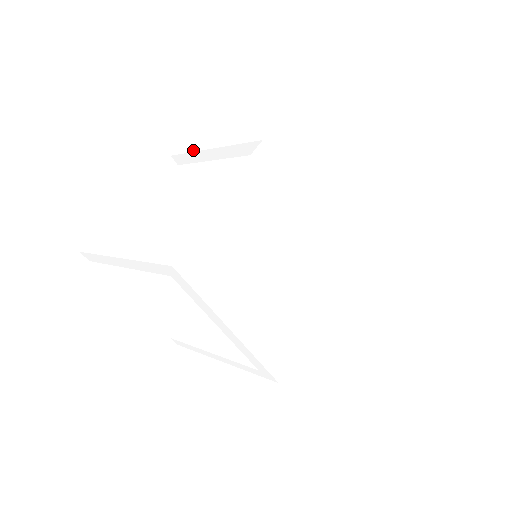
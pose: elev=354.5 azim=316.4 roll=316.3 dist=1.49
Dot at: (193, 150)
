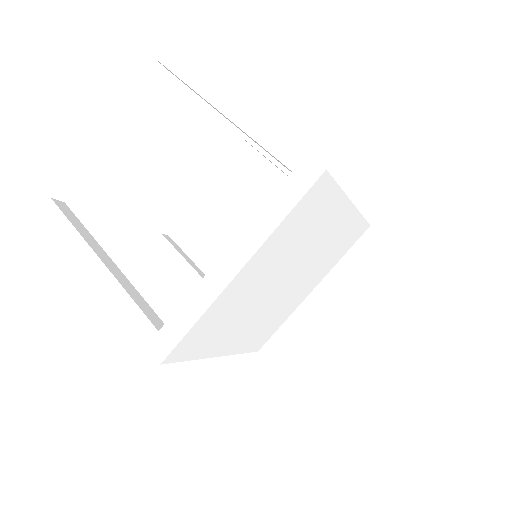
Dot at: (188, 81)
